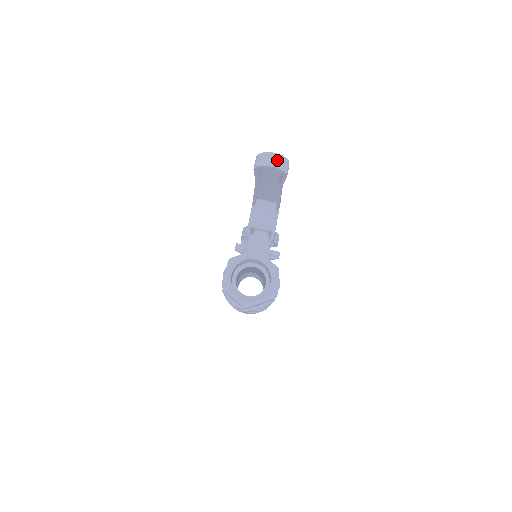
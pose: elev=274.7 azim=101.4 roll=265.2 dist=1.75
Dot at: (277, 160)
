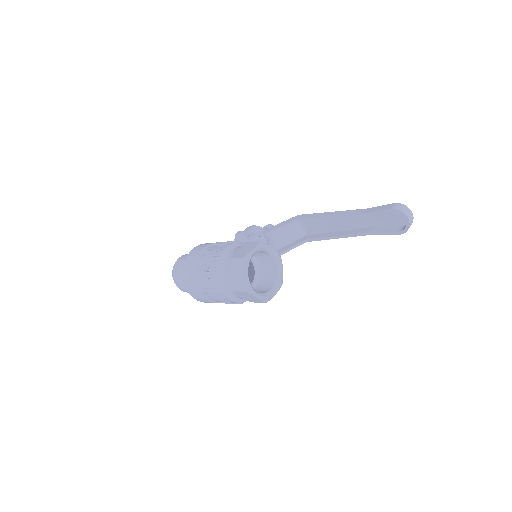
Dot at: (412, 220)
